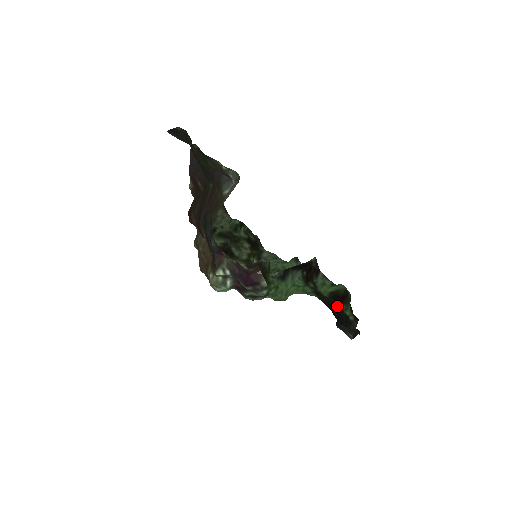
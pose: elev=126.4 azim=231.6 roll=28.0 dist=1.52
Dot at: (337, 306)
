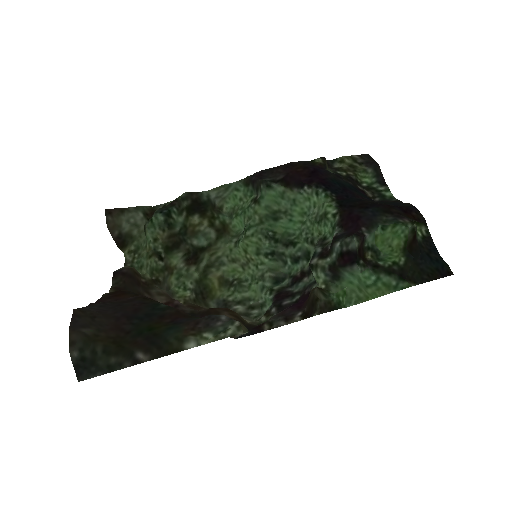
Dot at: (419, 253)
